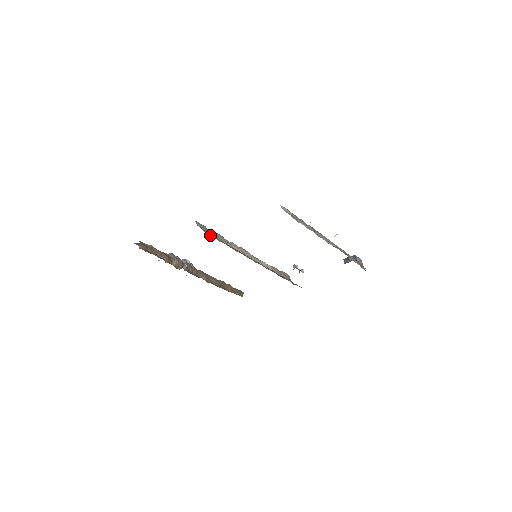
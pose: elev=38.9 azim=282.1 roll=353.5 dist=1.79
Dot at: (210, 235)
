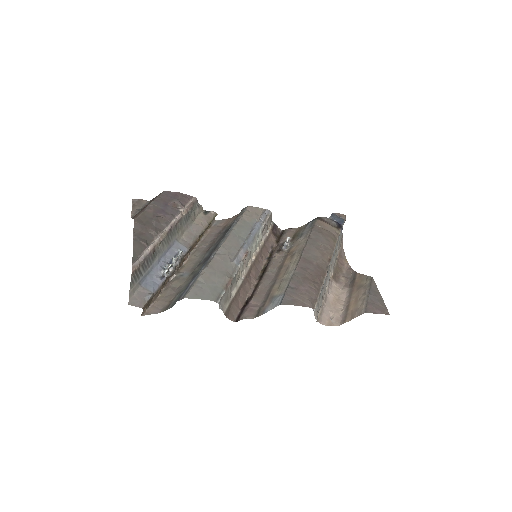
Dot at: (228, 310)
